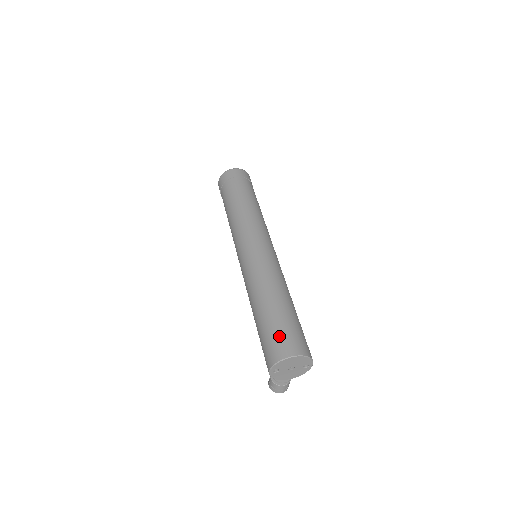
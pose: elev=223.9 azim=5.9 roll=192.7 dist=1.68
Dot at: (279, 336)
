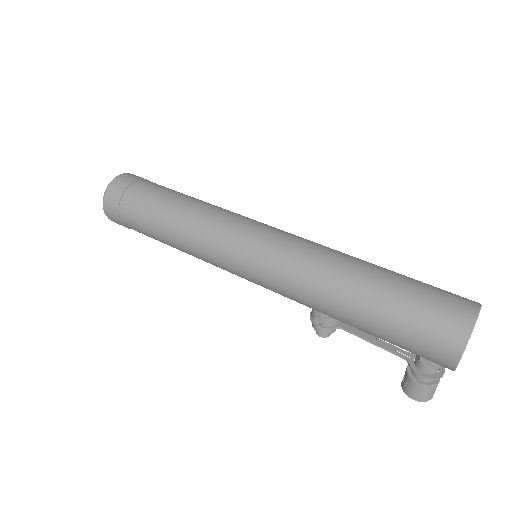
Dot at: (433, 304)
